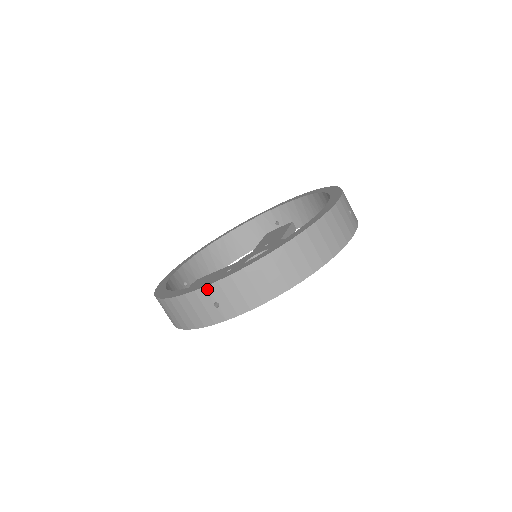
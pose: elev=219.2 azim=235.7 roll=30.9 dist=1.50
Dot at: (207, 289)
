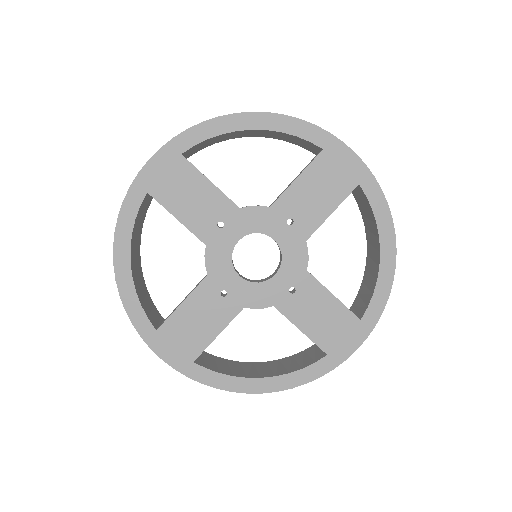
Dot at: occluded
